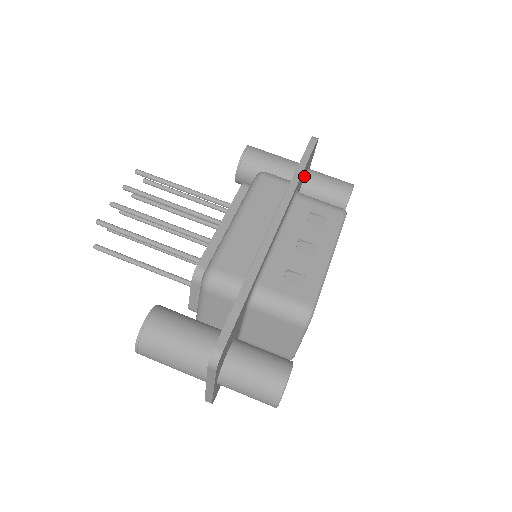
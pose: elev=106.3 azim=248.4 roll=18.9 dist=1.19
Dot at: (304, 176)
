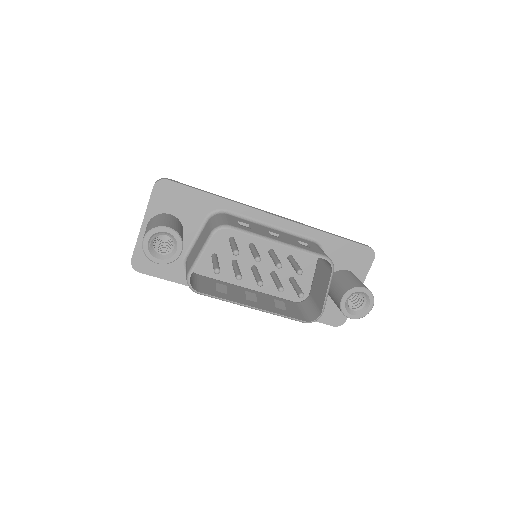
Dot at: (343, 266)
